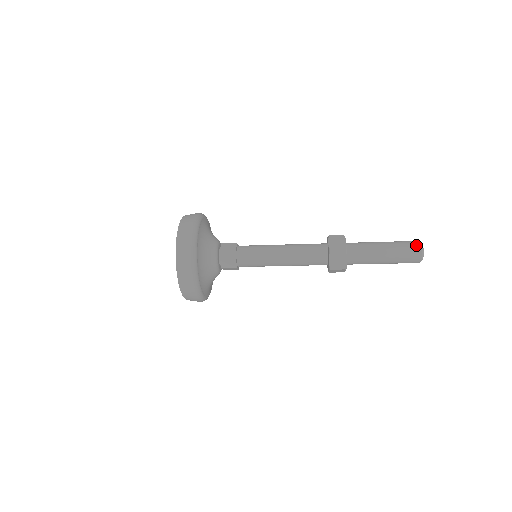
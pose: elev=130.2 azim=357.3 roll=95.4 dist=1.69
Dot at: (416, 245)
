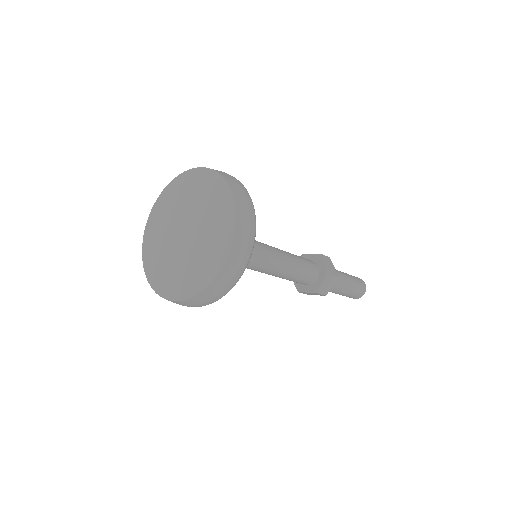
Dot at: (363, 283)
